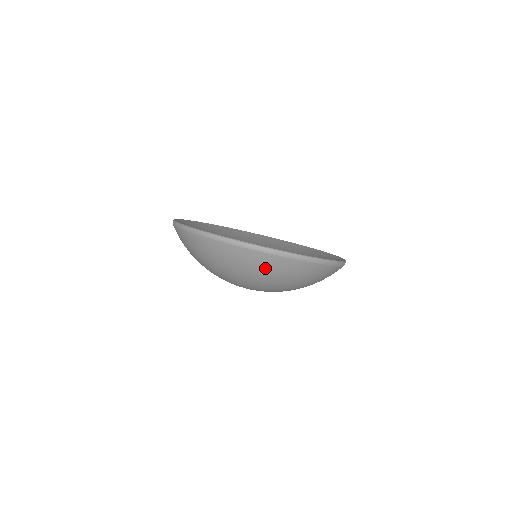
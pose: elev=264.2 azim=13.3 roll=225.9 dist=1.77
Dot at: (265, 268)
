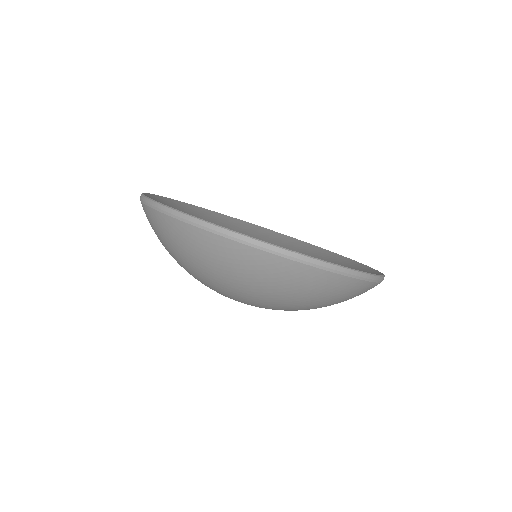
Dot at: (318, 291)
